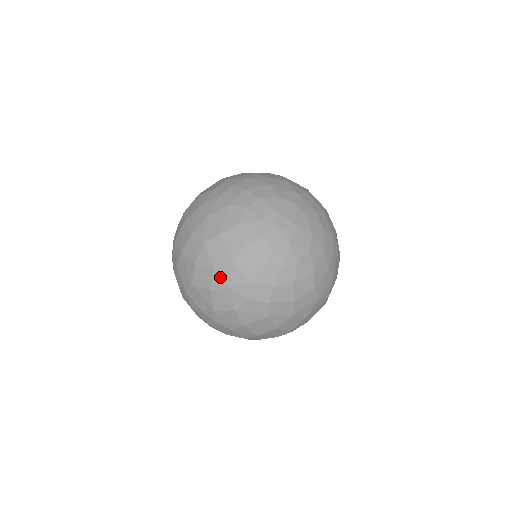
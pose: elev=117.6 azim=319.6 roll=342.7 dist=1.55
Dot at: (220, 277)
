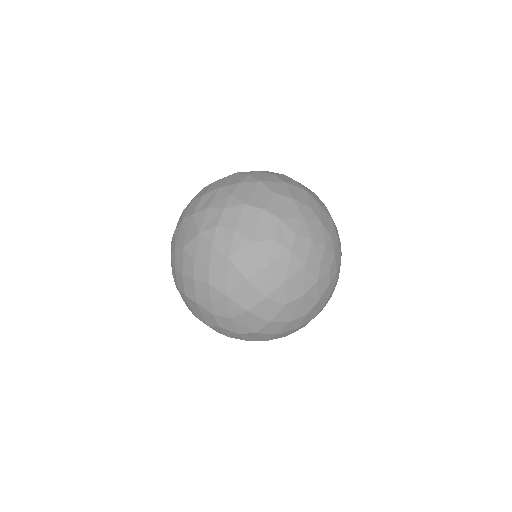
Dot at: (293, 325)
